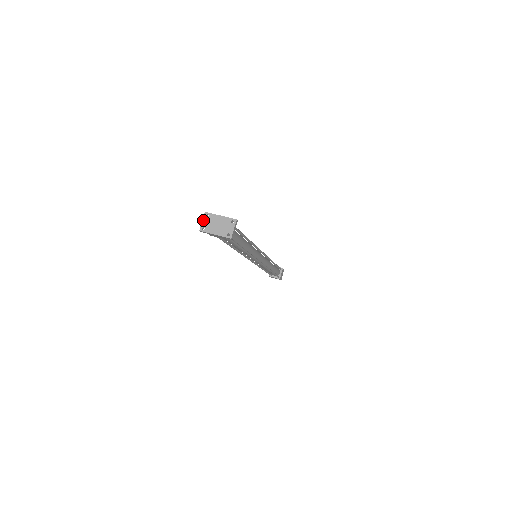
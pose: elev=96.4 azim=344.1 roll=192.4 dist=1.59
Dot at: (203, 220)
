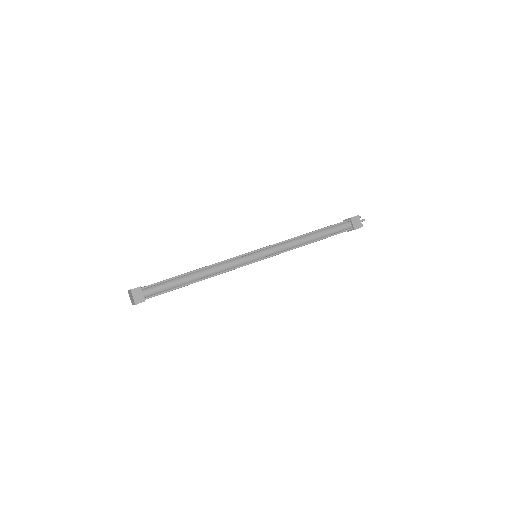
Dot at: occluded
